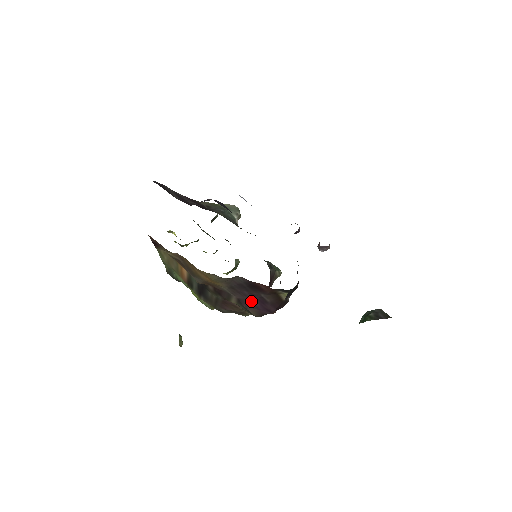
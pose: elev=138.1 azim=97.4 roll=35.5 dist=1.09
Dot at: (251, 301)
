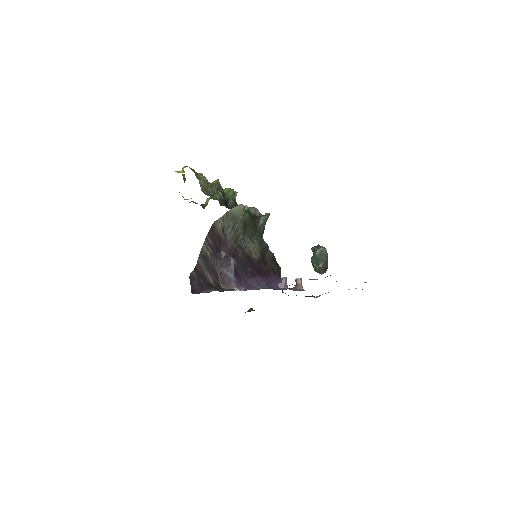
Dot at: occluded
